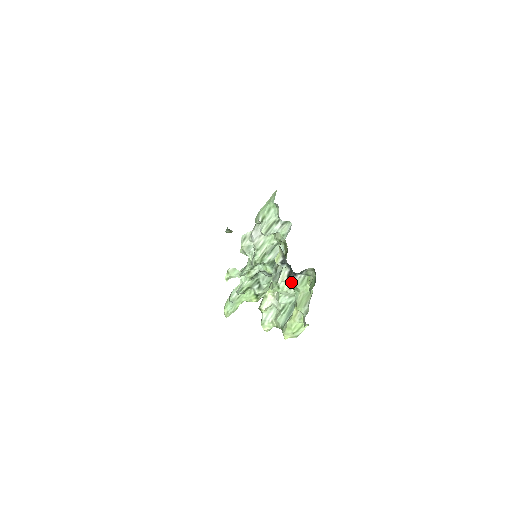
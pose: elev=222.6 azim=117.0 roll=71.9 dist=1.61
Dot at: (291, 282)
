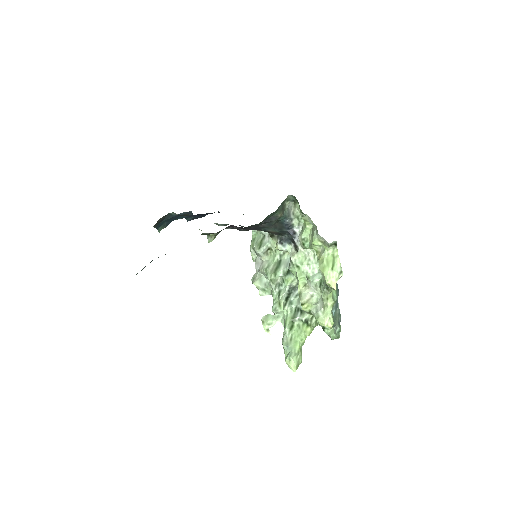
Dot at: (304, 253)
